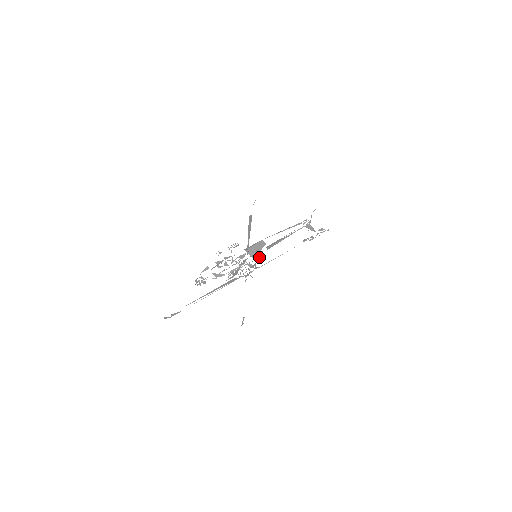
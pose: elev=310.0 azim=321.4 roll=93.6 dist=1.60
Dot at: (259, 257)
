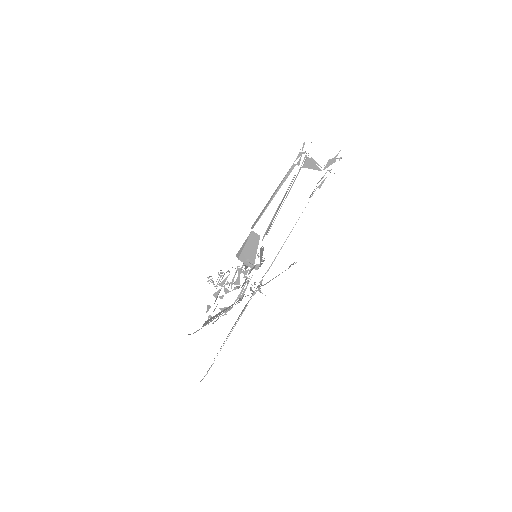
Dot at: (261, 254)
